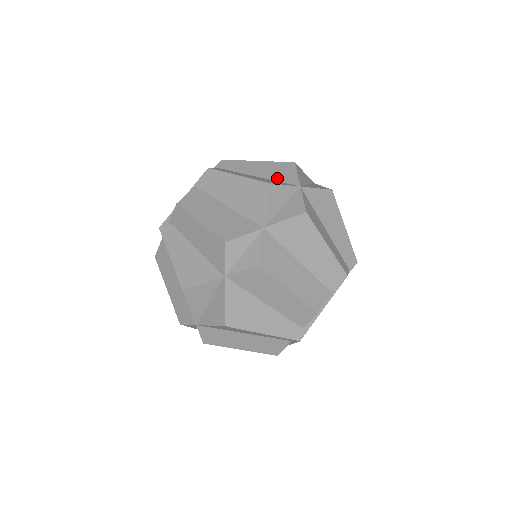
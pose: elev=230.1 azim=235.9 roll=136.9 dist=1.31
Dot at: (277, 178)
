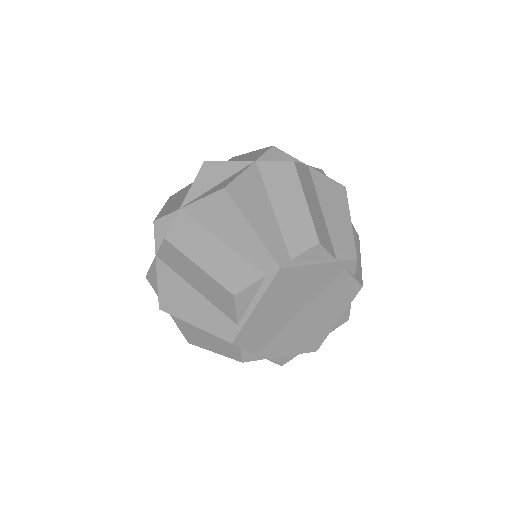
Dot at: occluded
